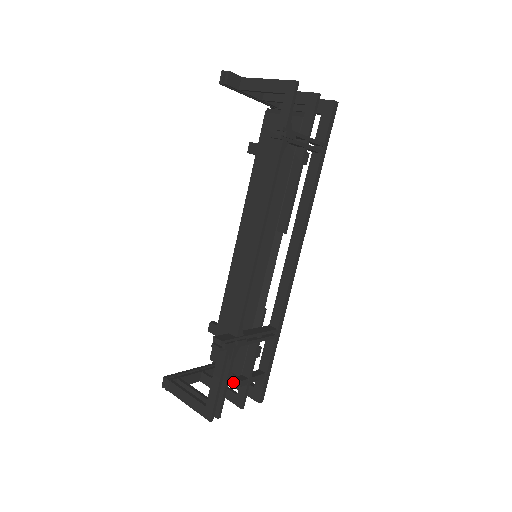
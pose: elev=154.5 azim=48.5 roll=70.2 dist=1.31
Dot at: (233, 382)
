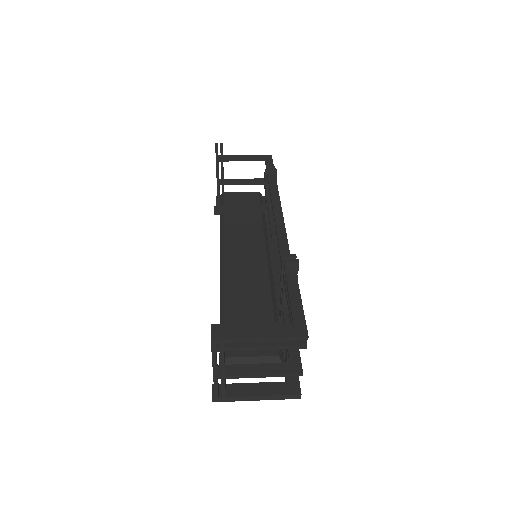
Dot at: (254, 391)
